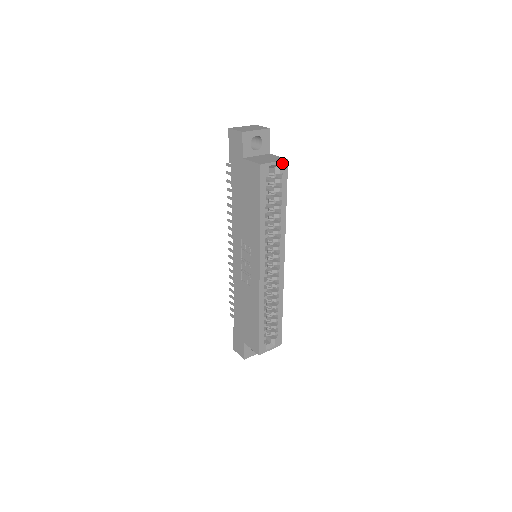
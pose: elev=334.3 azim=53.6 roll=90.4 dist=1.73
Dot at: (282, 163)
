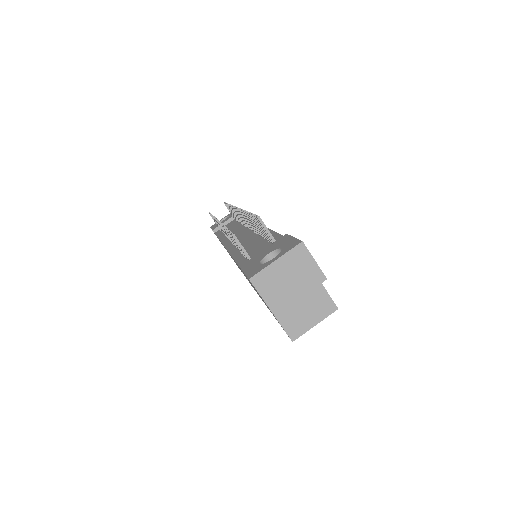
Dot at: (327, 314)
